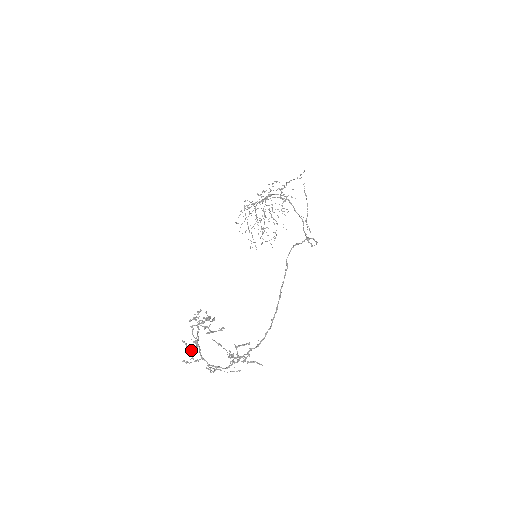
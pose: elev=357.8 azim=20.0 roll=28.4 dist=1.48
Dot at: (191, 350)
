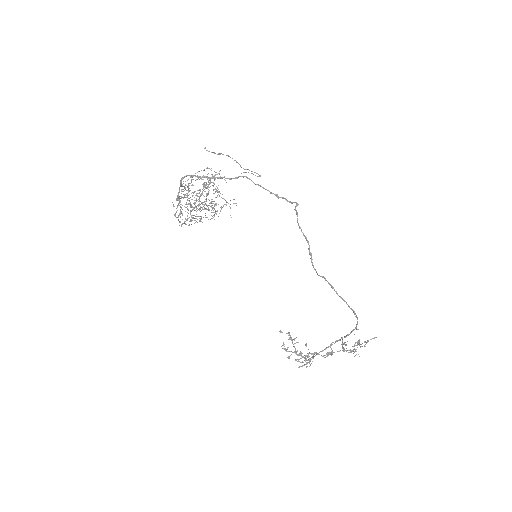
Dot at: occluded
